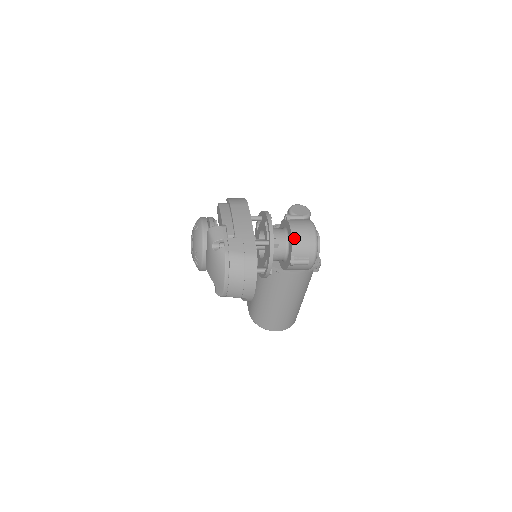
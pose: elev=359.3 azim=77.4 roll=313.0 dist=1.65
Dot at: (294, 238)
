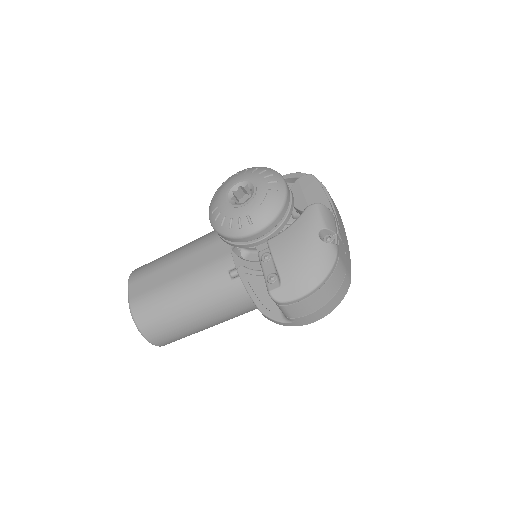
Dot at: occluded
